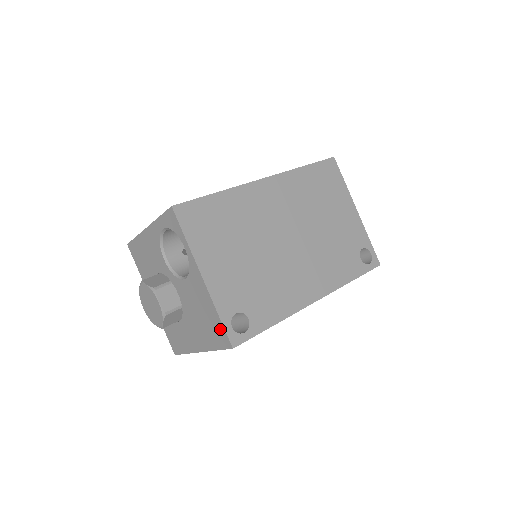
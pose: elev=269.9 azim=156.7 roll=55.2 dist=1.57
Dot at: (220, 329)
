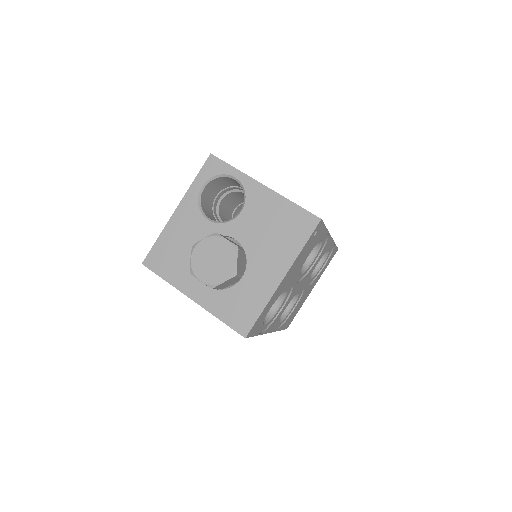
Dot at: (300, 215)
